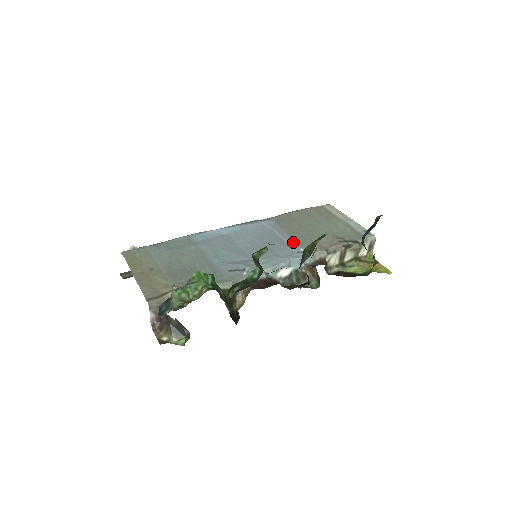
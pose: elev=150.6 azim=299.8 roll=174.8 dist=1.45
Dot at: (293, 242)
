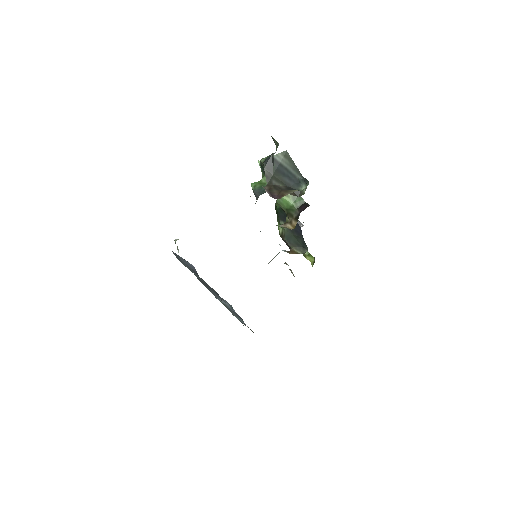
Dot at: occluded
